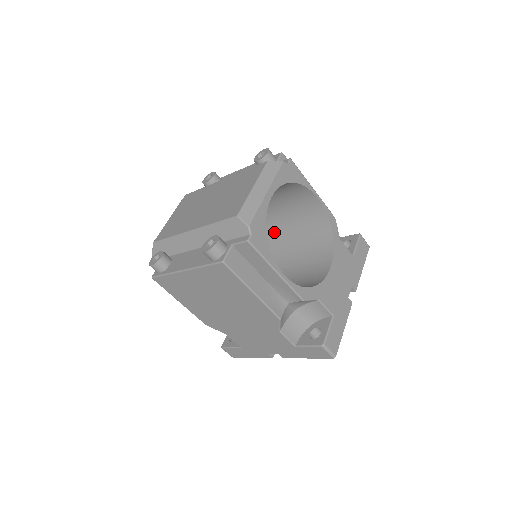
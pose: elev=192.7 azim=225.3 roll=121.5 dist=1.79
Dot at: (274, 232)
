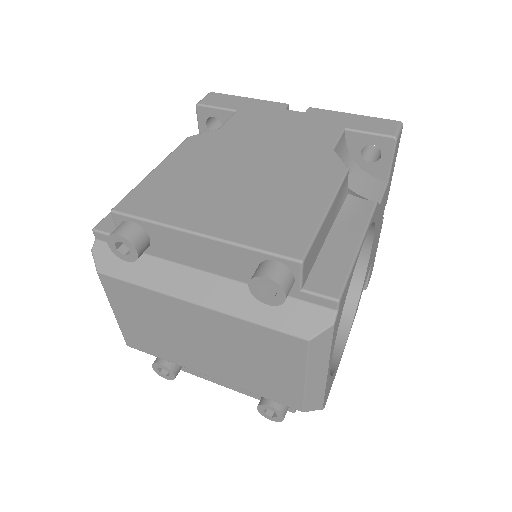
Dot at: occluded
